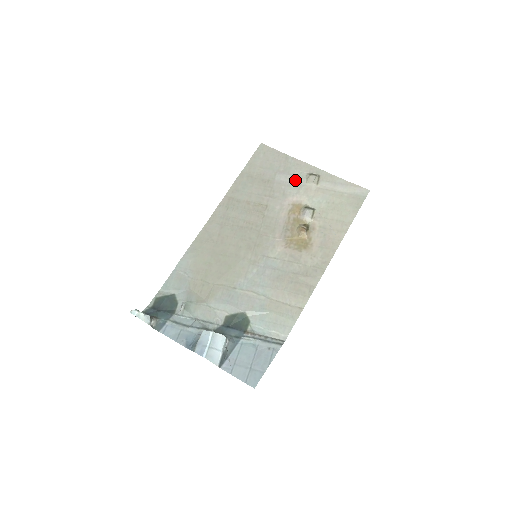
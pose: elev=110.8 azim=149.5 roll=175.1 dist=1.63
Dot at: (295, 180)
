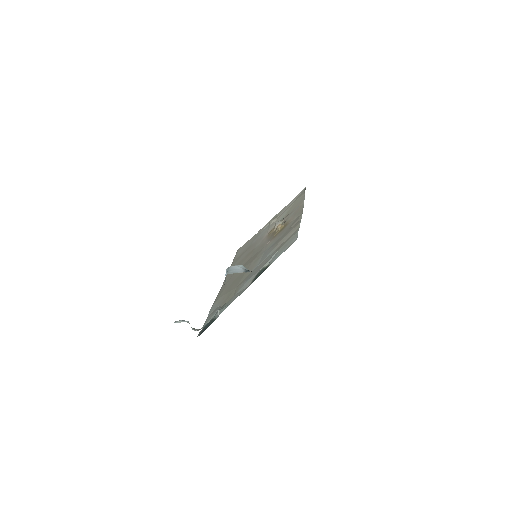
Dot at: (264, 231)
